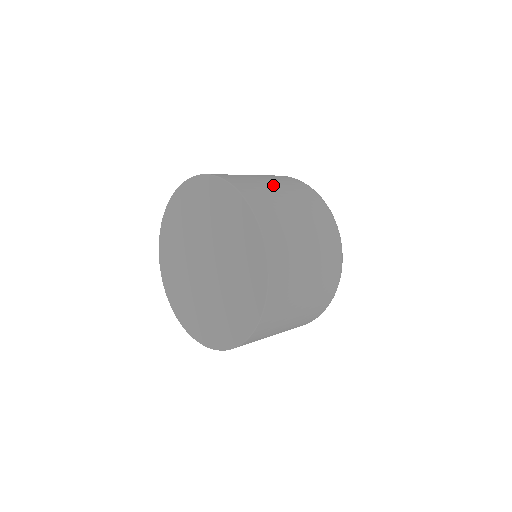
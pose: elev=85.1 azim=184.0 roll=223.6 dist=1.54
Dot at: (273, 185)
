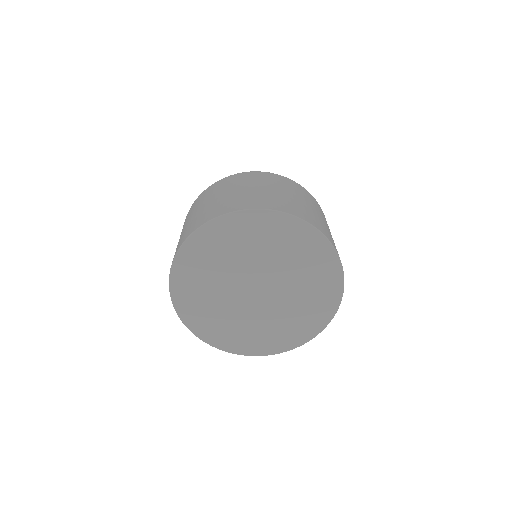
Dot at: occluded
